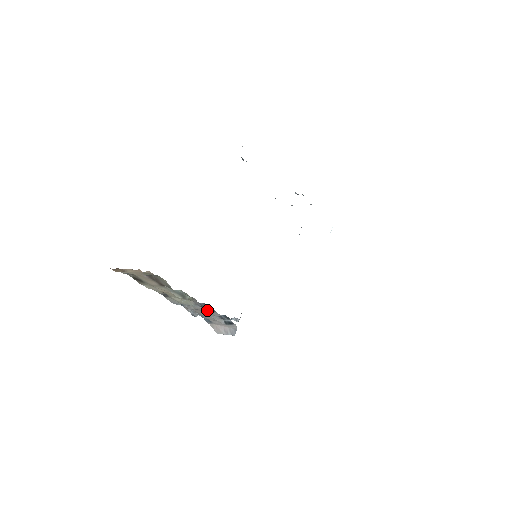
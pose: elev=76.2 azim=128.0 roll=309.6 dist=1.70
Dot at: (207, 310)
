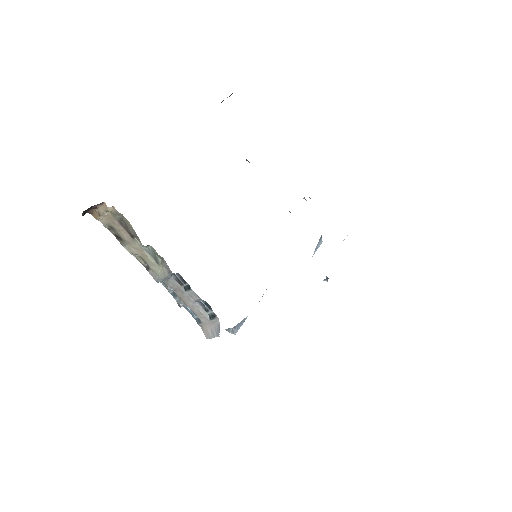
Dot at: (186, 290)
